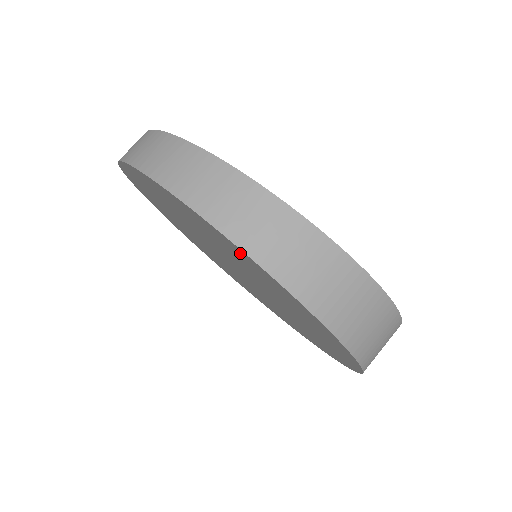
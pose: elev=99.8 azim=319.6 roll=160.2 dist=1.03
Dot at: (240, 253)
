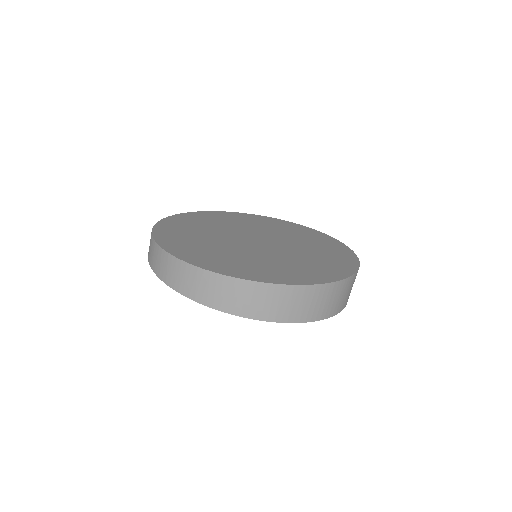
Dot at: occluded
